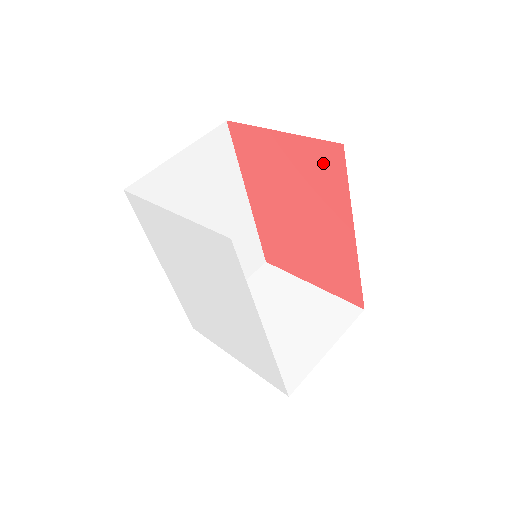
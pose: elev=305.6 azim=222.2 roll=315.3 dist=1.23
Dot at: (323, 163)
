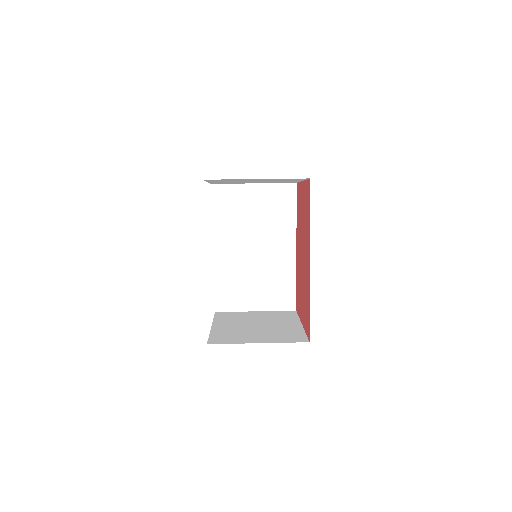
Dot at: (307, 198)
